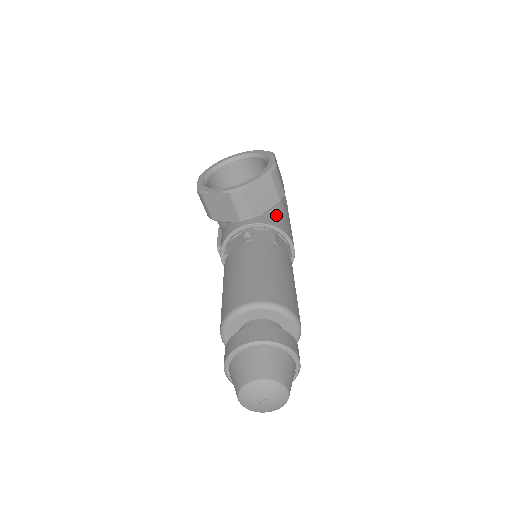
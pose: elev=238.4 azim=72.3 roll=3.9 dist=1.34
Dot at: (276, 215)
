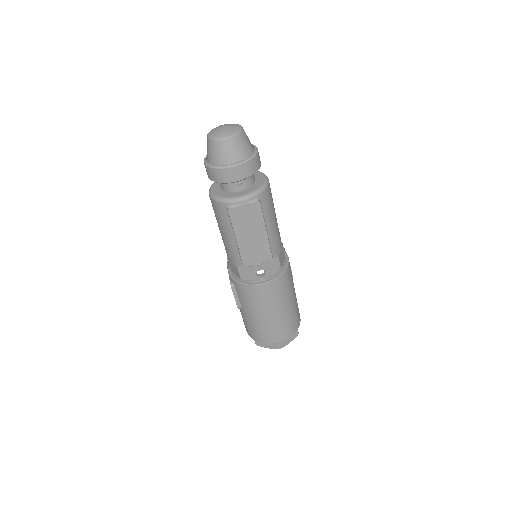
Dot at: occluded
